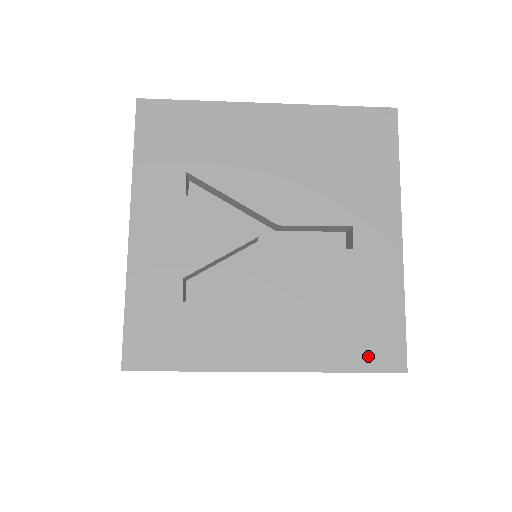
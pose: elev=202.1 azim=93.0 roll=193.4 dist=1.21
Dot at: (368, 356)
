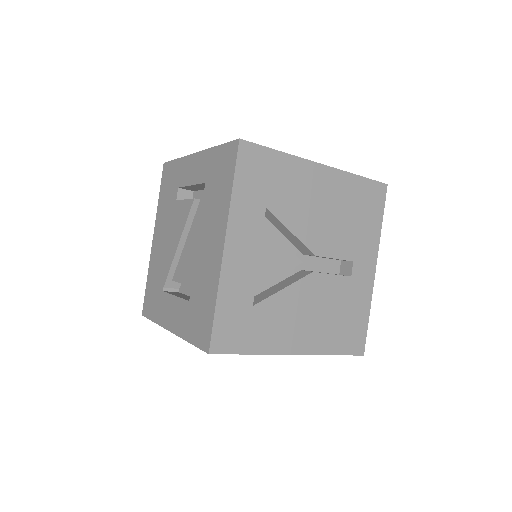
Dot at: (348, 345)
